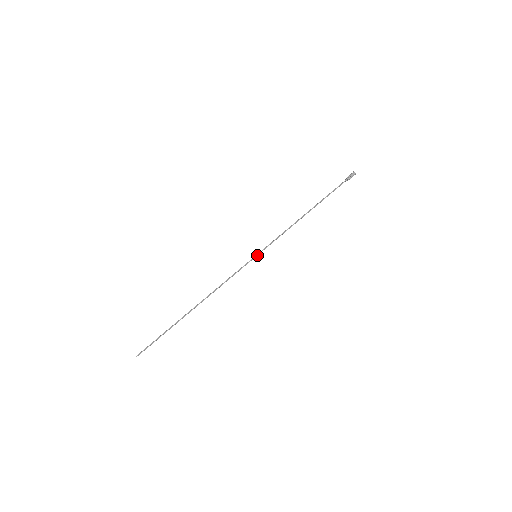
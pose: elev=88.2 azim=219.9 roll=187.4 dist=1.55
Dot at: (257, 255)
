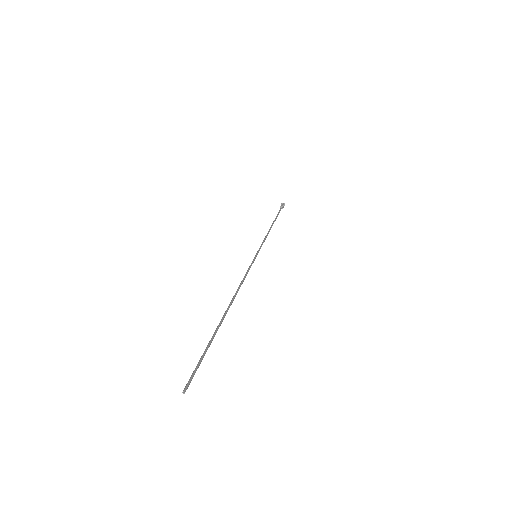
Dot at: (256, 255)
